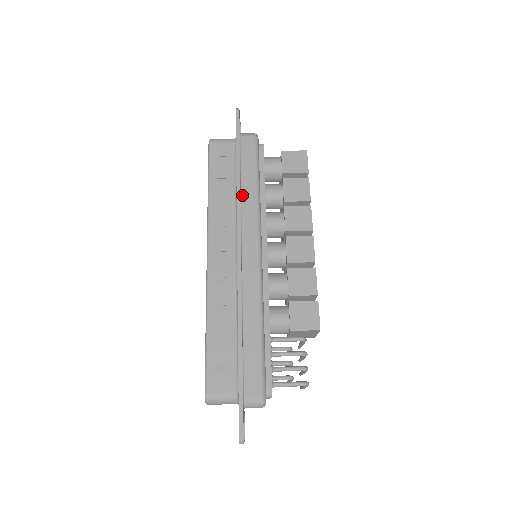
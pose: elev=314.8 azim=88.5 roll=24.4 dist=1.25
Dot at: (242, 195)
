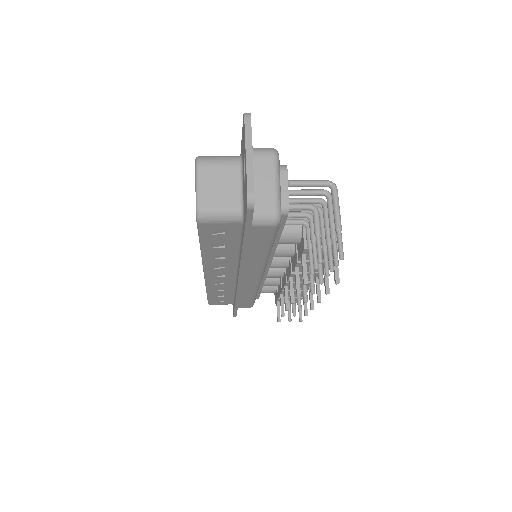
Dot at: occluded
